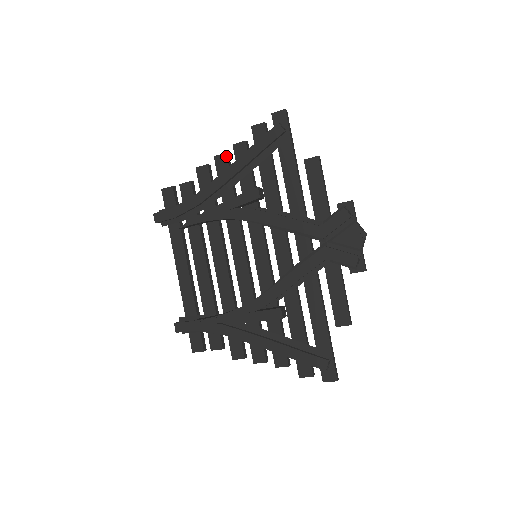
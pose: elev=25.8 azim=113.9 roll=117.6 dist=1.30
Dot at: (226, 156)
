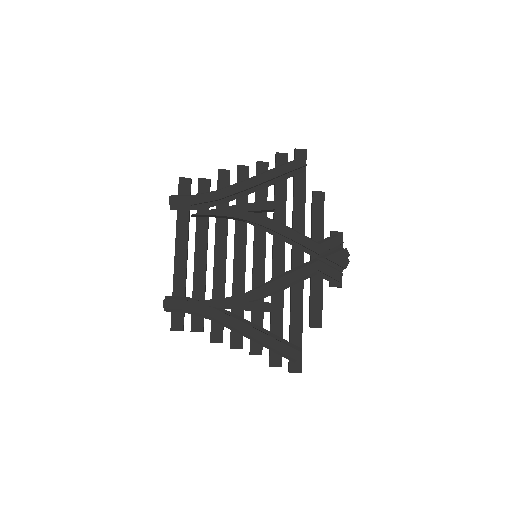
Dot at: occluded
